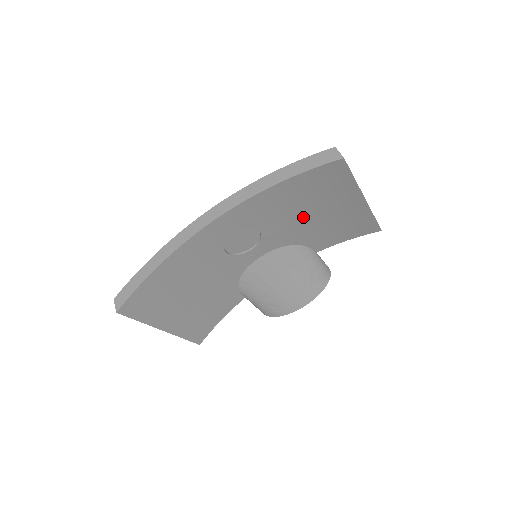
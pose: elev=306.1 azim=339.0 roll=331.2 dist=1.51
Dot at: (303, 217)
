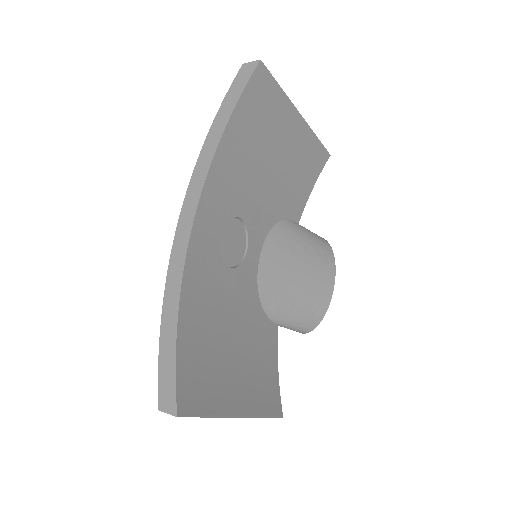
Dot at: (265, 176)
